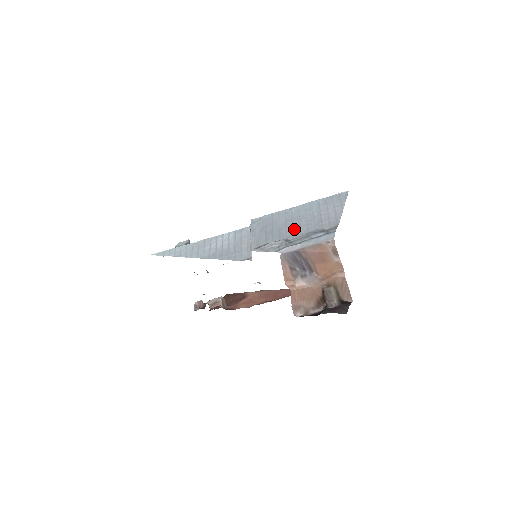
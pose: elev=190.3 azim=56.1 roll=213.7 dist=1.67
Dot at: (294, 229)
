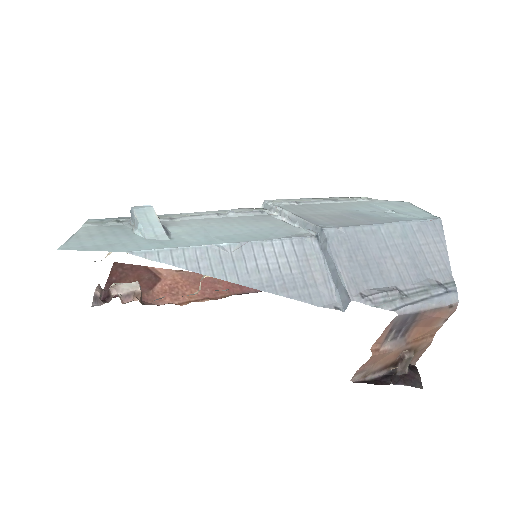
Dot at: (399, 270)
